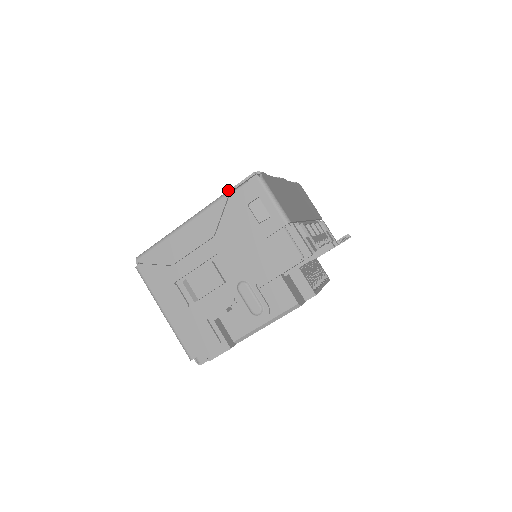
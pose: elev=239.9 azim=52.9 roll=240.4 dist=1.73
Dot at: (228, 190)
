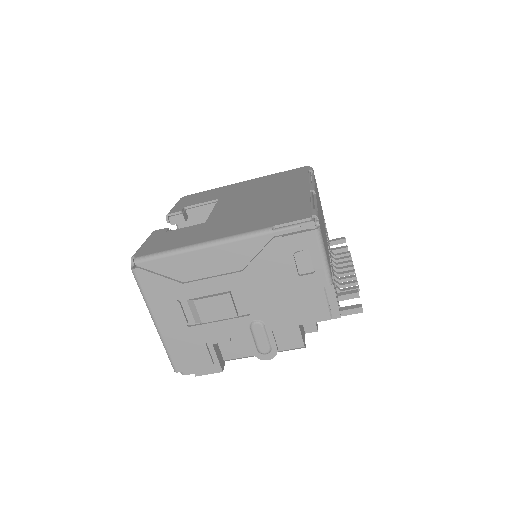
Dot at: (274, 226)
